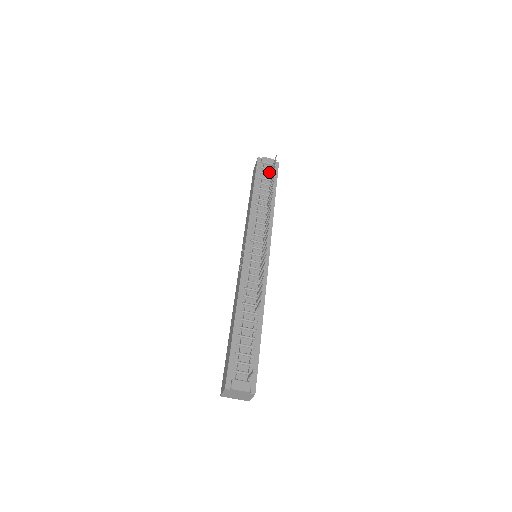
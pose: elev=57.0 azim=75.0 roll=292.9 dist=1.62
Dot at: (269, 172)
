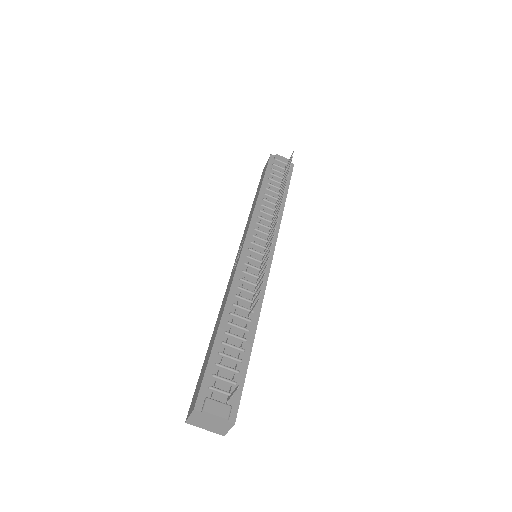
Dot at: (282, 171)
